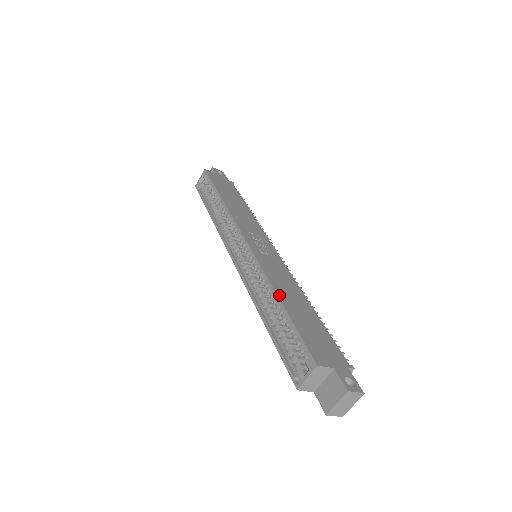
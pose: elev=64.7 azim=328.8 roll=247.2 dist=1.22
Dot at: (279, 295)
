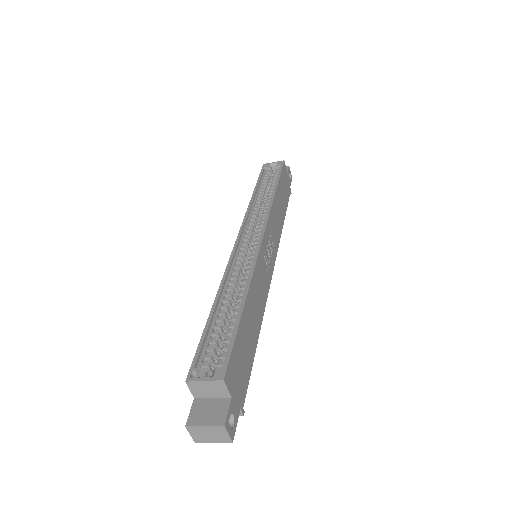
Dot at: (248, 299)
